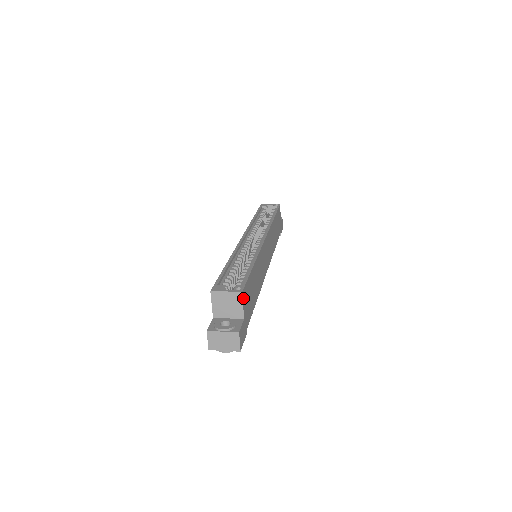
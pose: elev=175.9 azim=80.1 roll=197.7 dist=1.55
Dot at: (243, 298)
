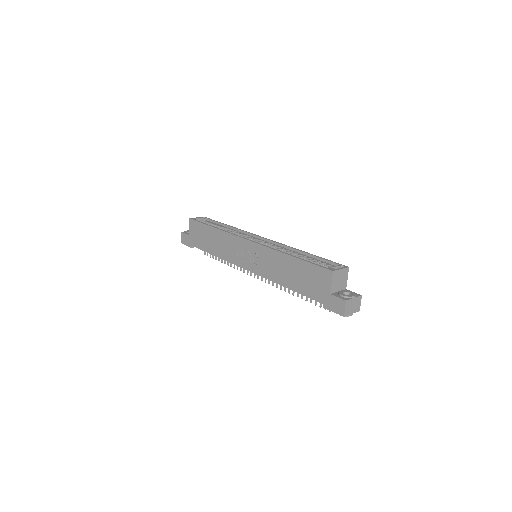
Dot at: (346, 273)
